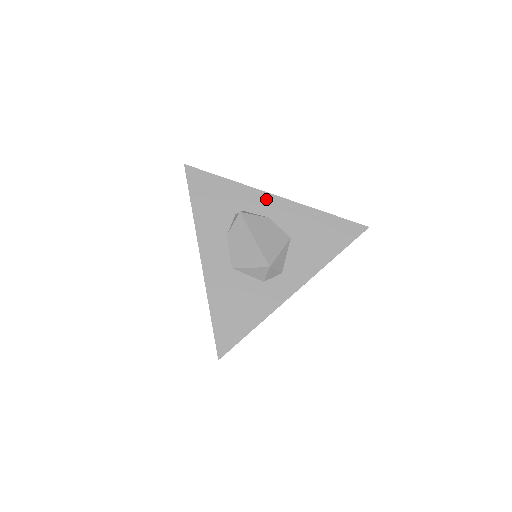
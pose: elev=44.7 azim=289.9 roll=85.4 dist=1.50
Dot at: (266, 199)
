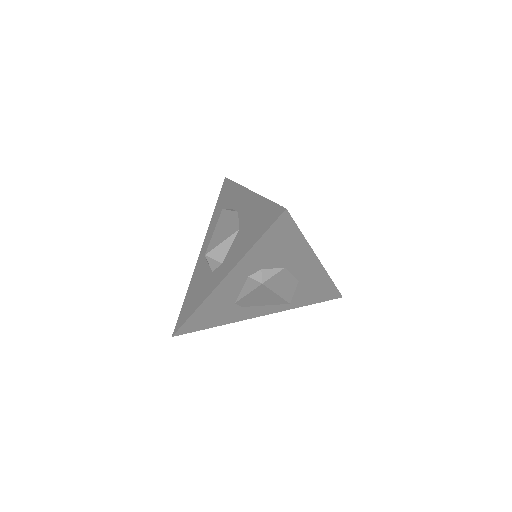
Dot at: (244, 195)
